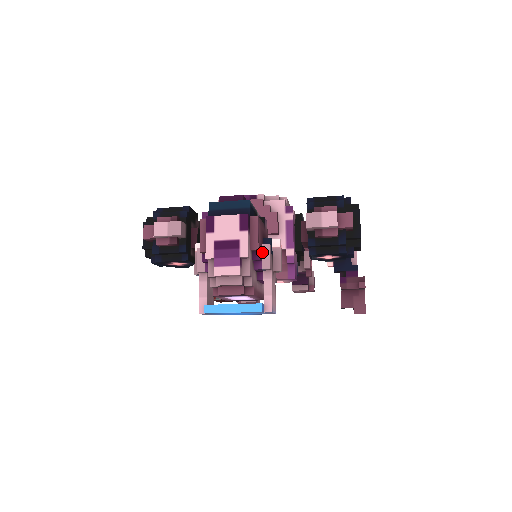
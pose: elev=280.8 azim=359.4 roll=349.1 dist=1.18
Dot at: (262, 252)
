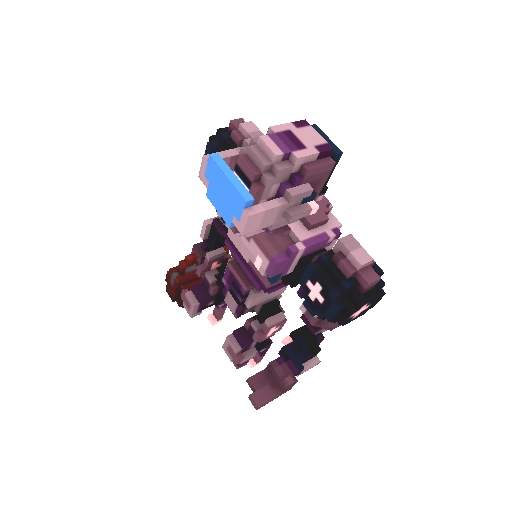
Dot at: (302, 185)
